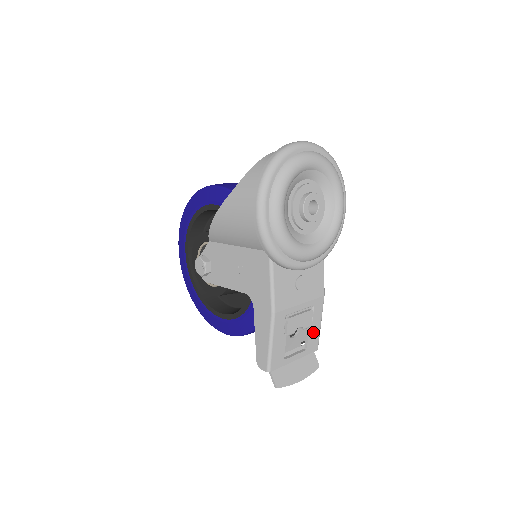
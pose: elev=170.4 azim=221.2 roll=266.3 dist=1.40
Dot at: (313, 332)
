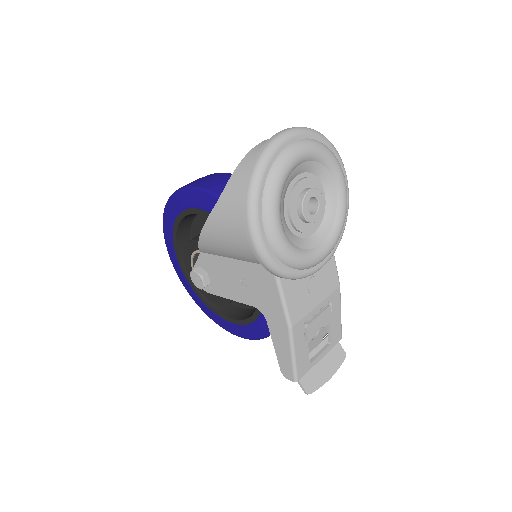
Dot at: (334, 325)
